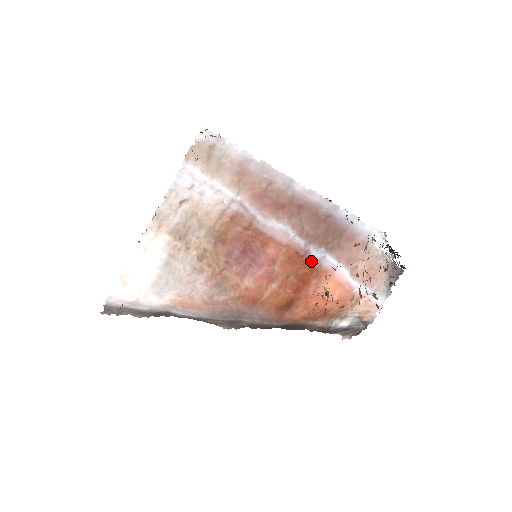
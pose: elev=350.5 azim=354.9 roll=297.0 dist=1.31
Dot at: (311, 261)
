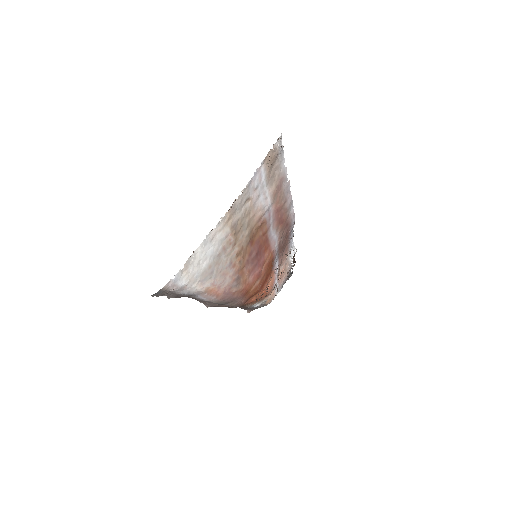
Dot at: (273, 265)
